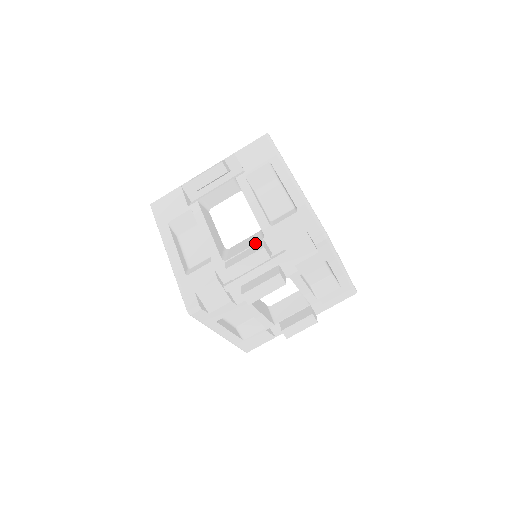
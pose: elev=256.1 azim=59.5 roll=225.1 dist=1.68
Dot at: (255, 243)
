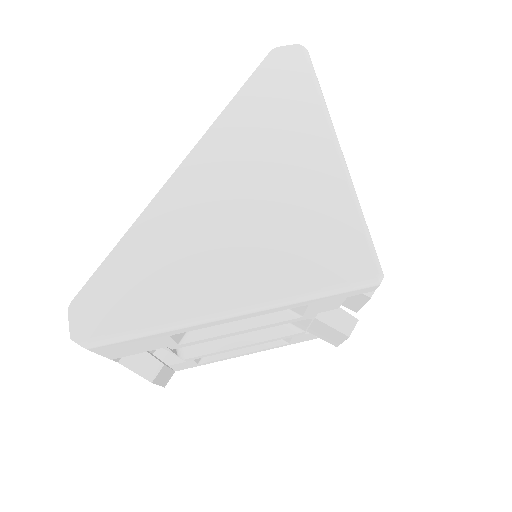
Dot at: (310, 322)
